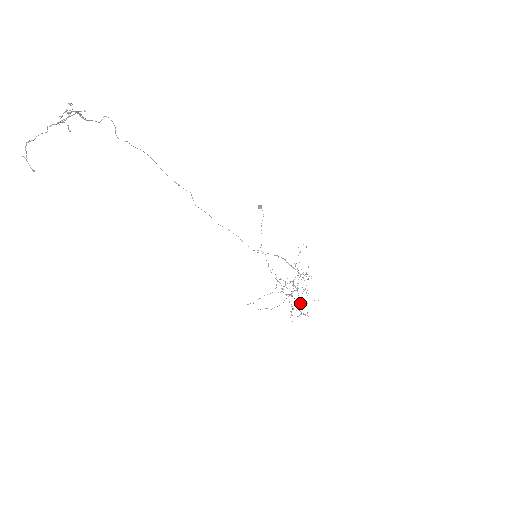
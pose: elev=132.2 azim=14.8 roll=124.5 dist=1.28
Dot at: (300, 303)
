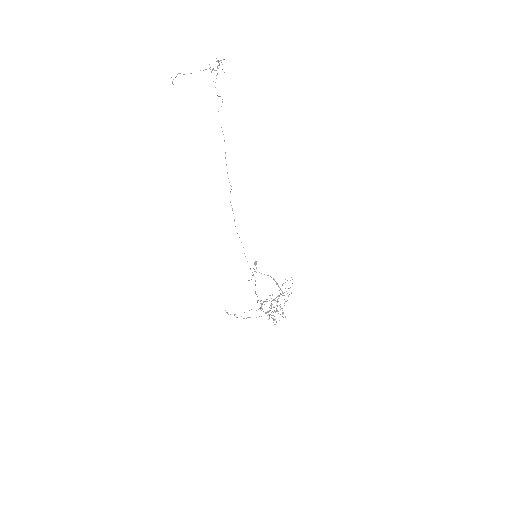
Dot at: occluded
